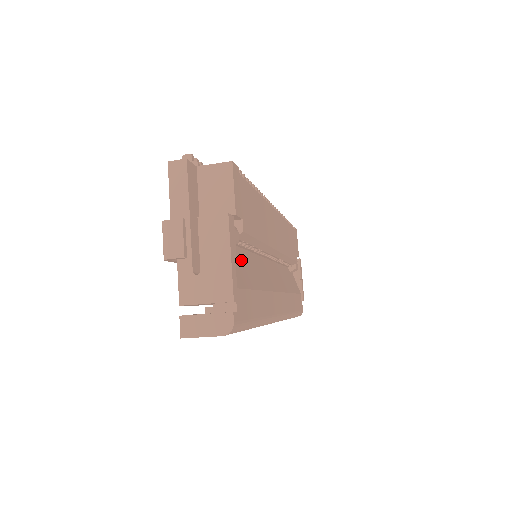
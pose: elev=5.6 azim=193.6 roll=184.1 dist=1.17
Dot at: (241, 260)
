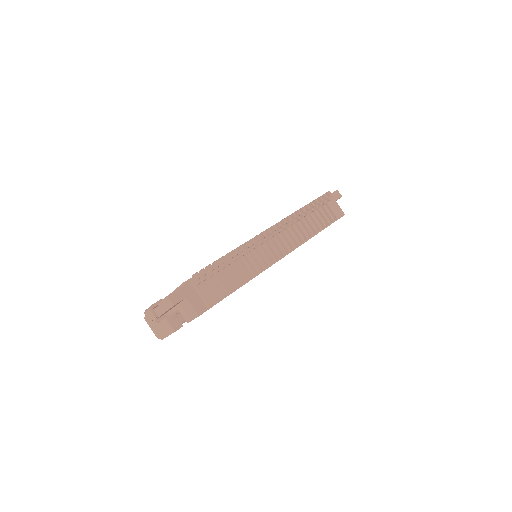
Dot at: occluded
